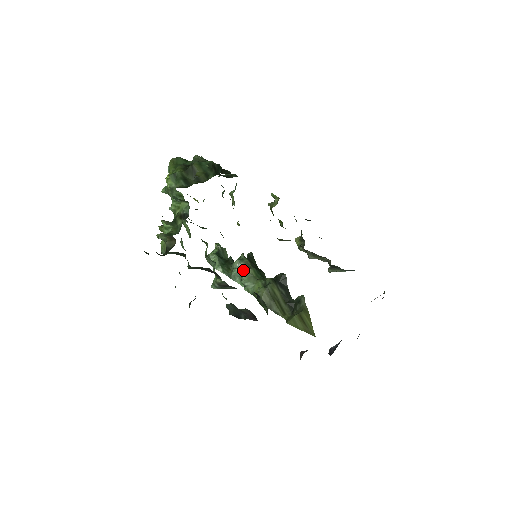
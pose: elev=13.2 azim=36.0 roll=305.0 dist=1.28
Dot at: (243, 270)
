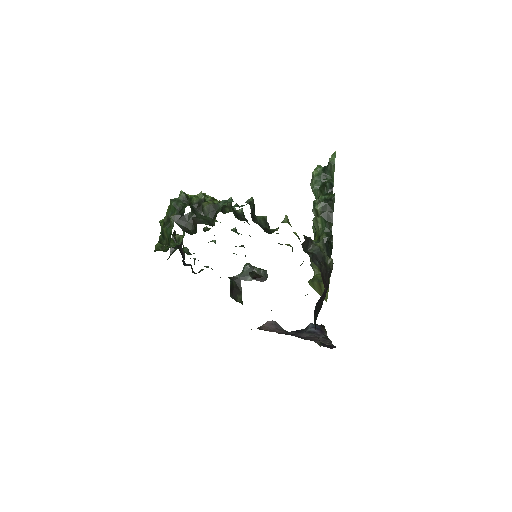
Dot at: occluded
